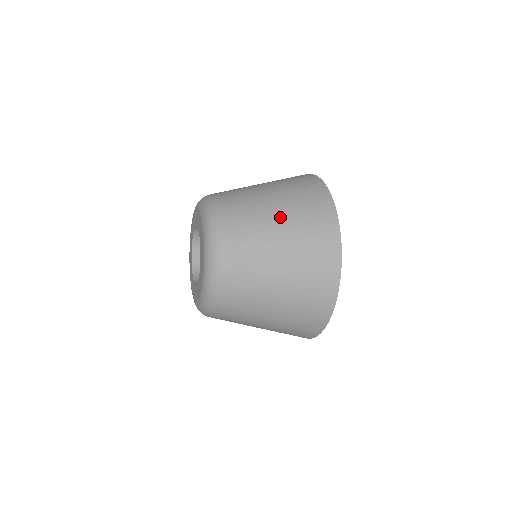
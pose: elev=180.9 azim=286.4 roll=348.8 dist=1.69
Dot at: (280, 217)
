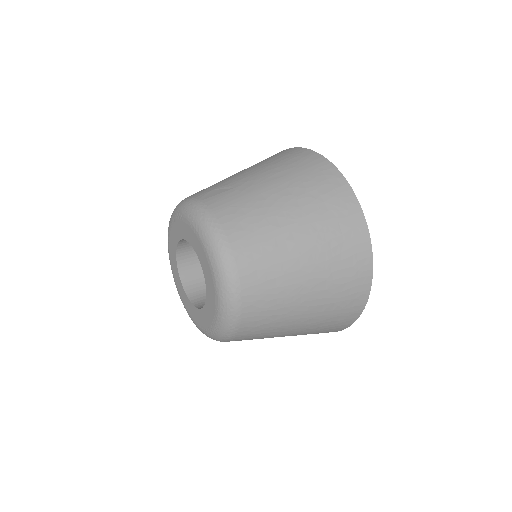
Dot at: (307, 249)
